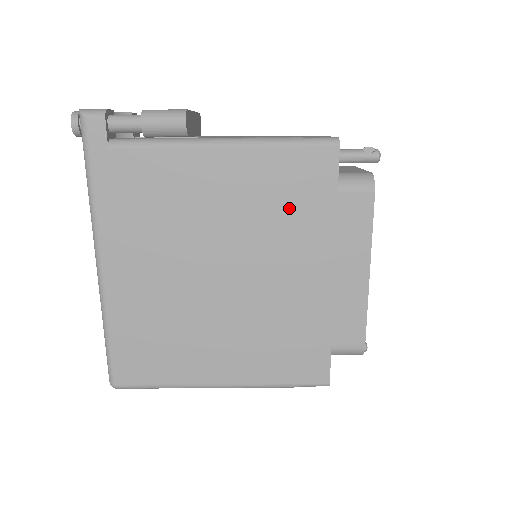
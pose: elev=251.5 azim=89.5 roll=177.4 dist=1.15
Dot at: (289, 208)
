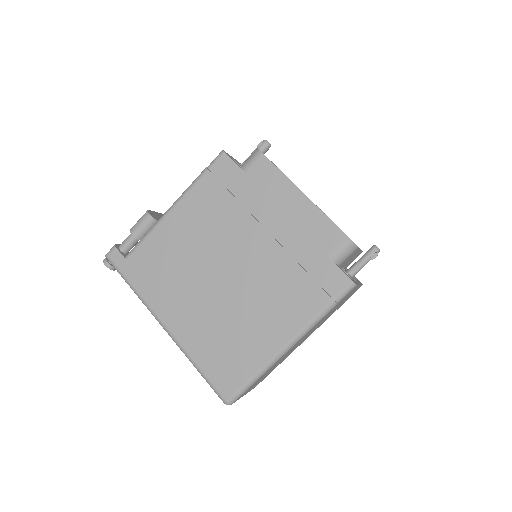
Dot at: (228, 204)
